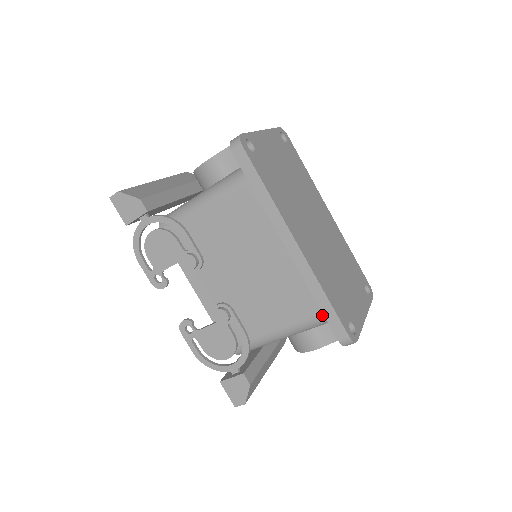
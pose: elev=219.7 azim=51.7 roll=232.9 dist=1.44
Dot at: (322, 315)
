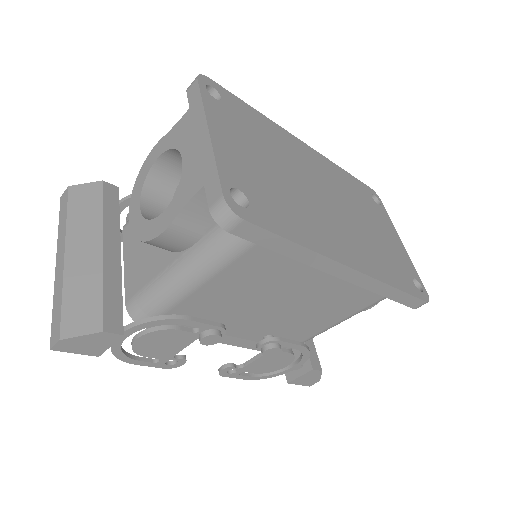
Dot at: occluded
